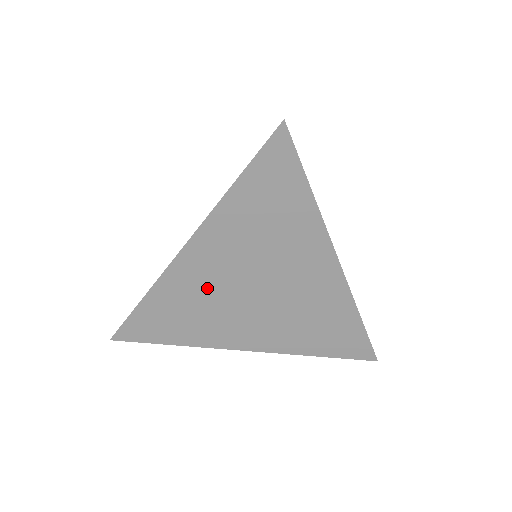
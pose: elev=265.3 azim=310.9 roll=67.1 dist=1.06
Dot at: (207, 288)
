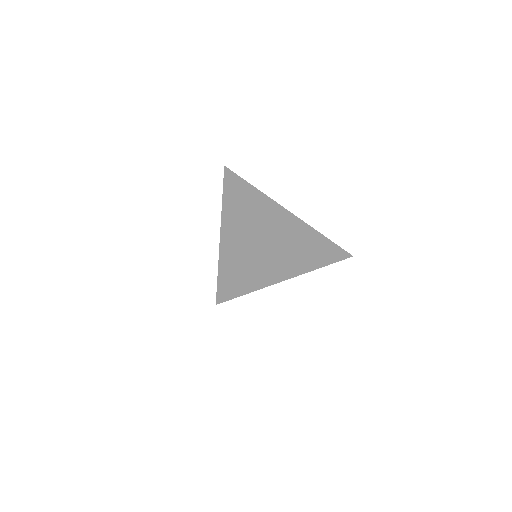
Dot at: (245, 246)
